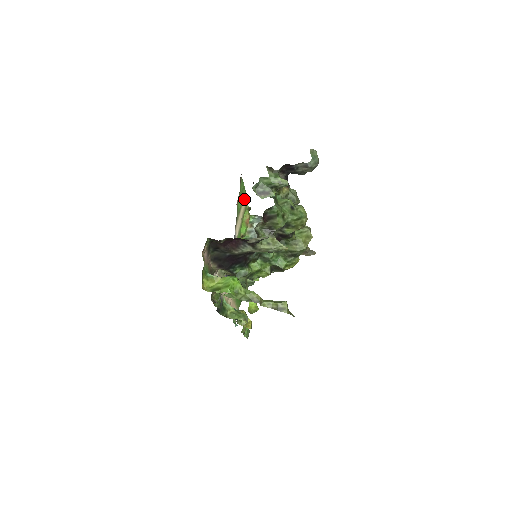
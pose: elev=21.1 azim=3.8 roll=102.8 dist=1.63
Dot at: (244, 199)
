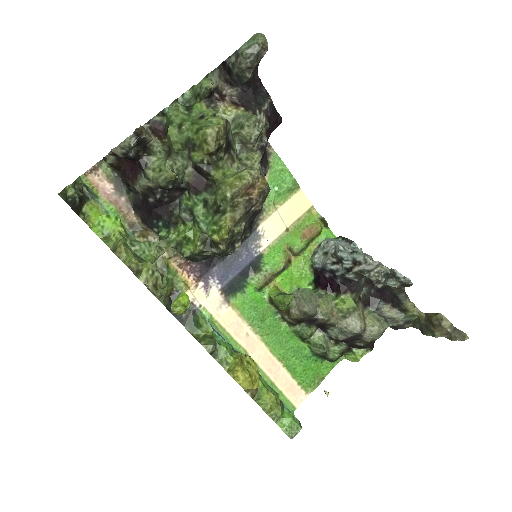
Dot at: (301, 196)
